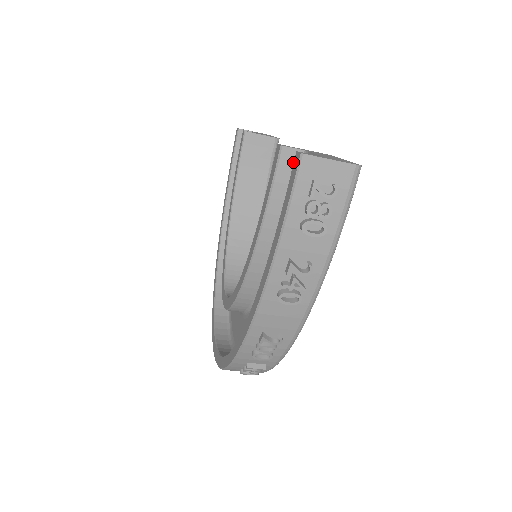
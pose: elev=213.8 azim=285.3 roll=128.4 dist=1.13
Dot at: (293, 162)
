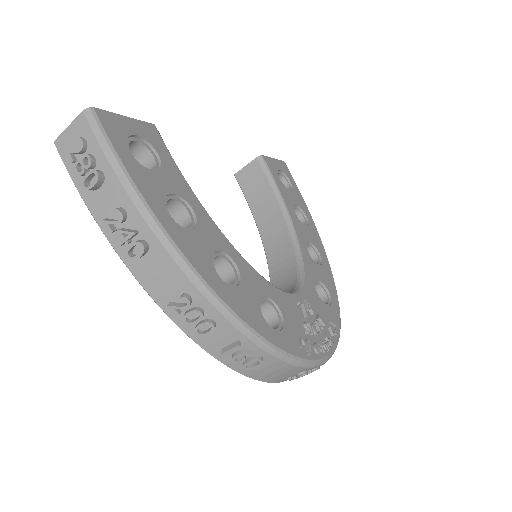
Dot at: occluded
